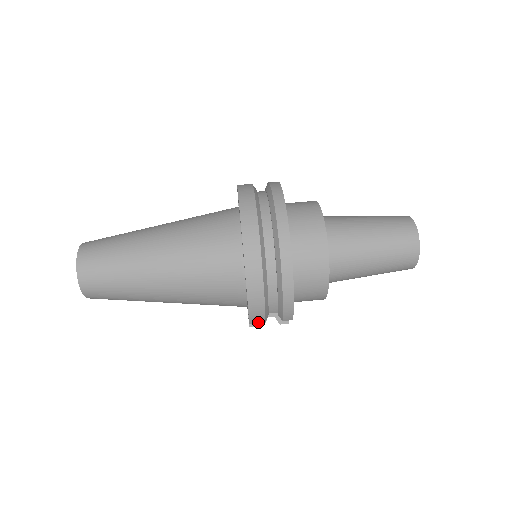
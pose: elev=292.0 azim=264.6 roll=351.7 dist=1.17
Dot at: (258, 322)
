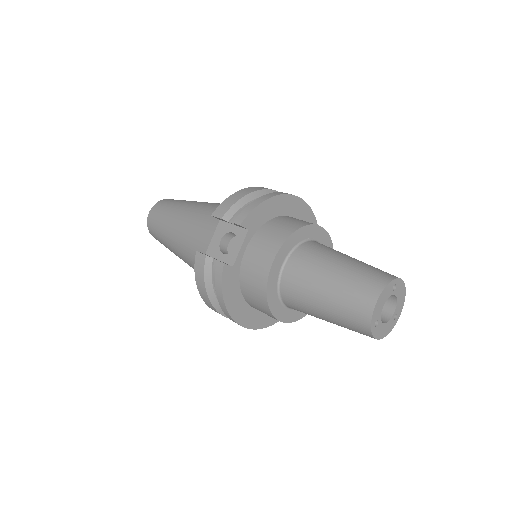
Dot at: (218, 216)
